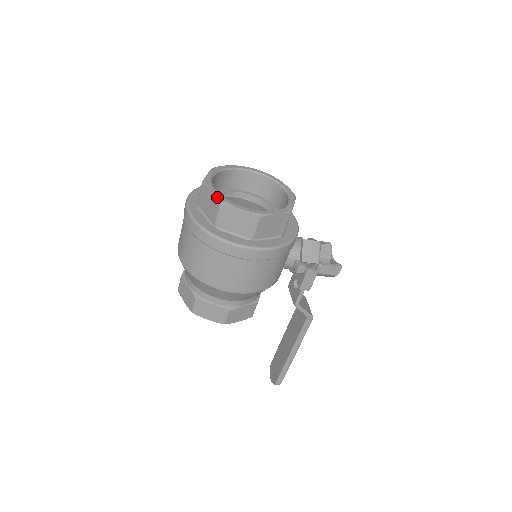
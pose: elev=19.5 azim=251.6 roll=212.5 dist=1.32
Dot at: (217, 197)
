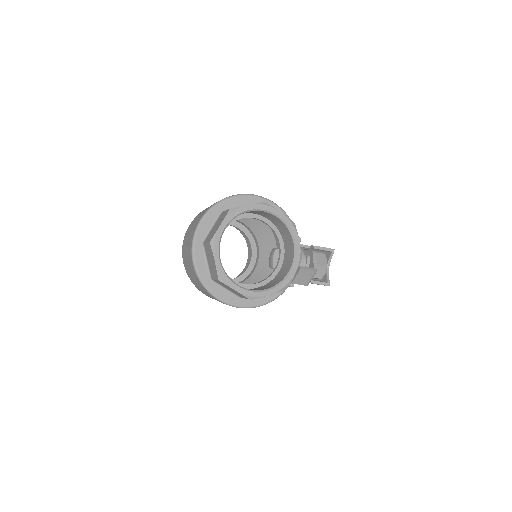
Dot at: (217, 272)
